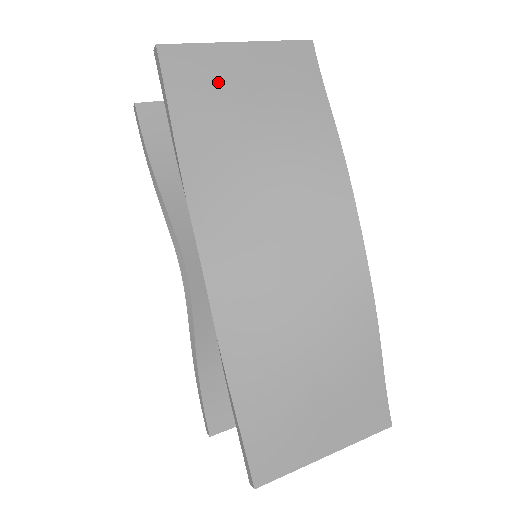
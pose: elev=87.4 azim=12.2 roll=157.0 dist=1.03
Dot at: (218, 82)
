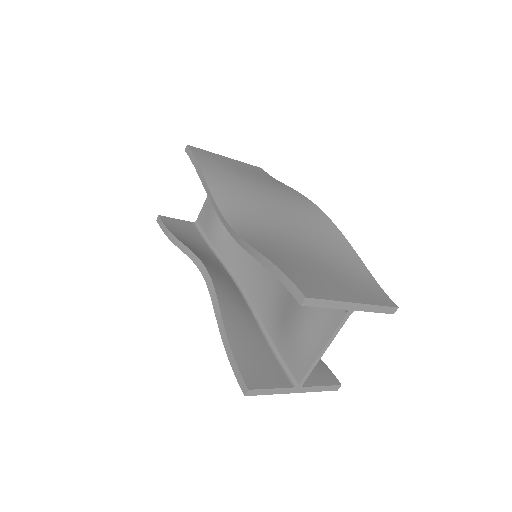
Dot at: (219, 161)
